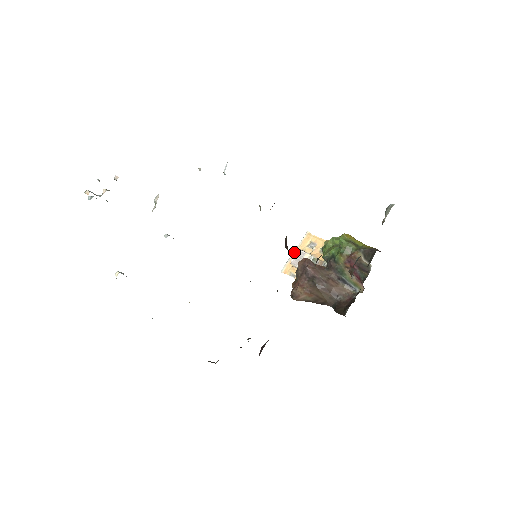
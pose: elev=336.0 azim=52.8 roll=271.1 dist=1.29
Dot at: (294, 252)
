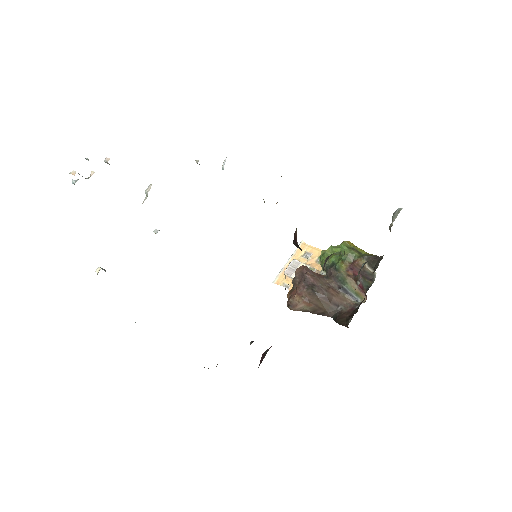
Dot at: (287, 262)
